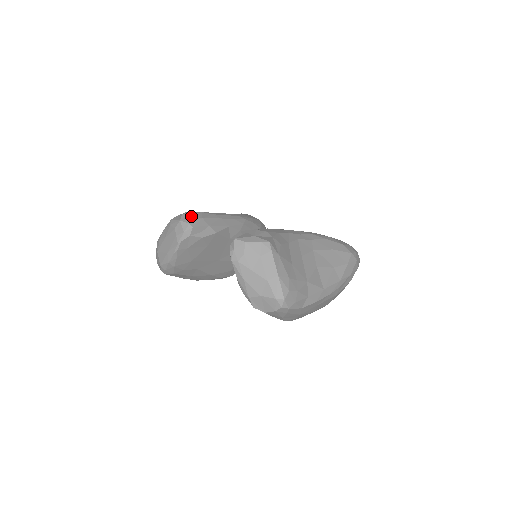
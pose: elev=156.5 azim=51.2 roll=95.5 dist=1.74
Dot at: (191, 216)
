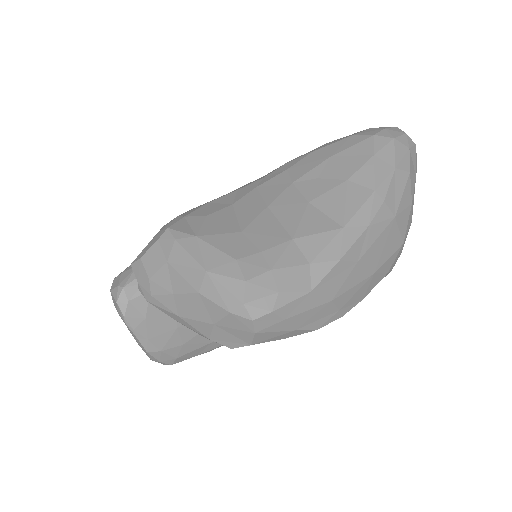
Dot at: (122, 274)
